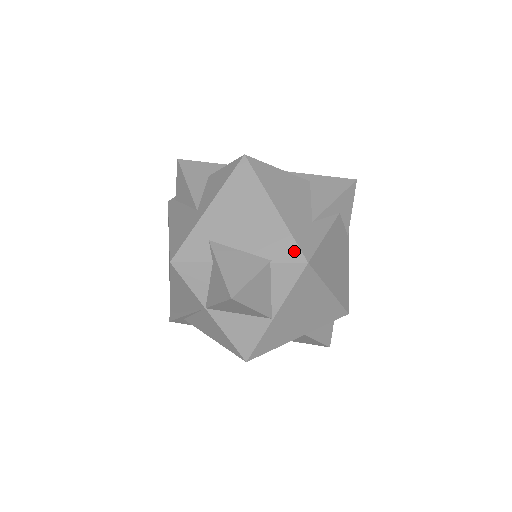
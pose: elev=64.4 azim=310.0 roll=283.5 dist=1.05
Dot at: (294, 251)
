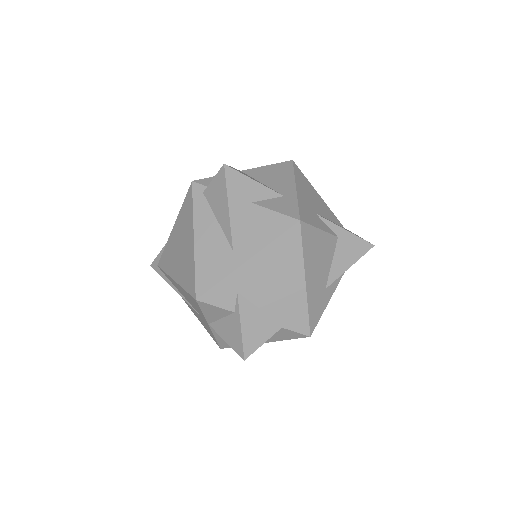
Dot at: (304, 325)
